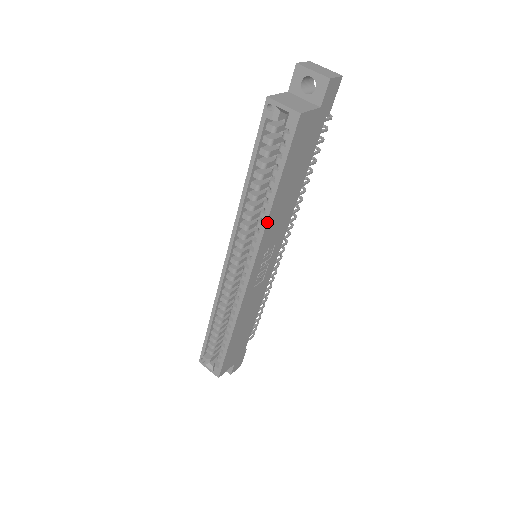
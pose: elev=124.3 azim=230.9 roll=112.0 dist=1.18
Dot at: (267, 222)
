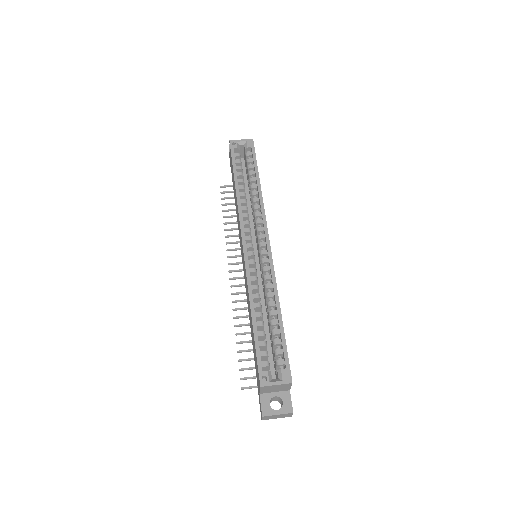
Dot at: (262, 198)
